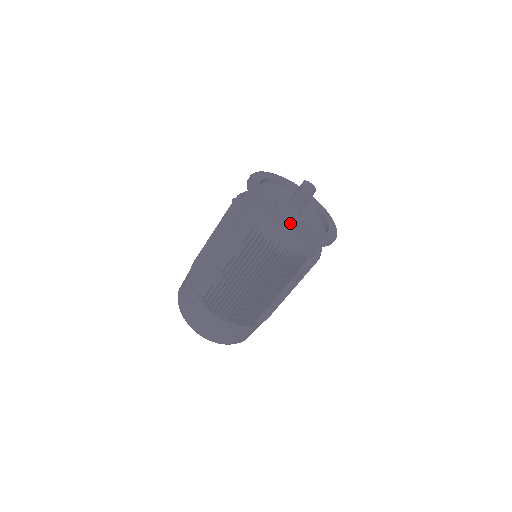
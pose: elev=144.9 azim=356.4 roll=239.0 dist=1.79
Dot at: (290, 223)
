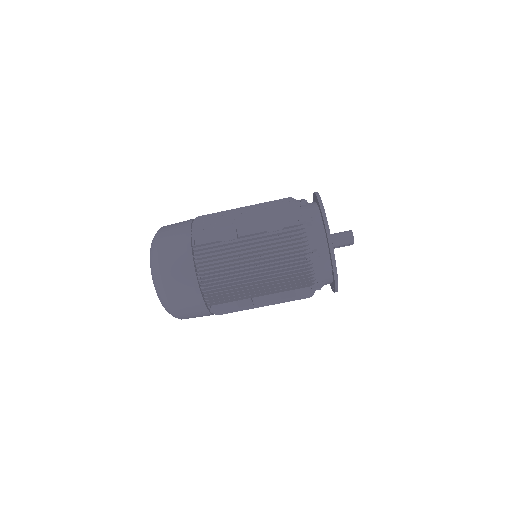
Dot at: occluded
